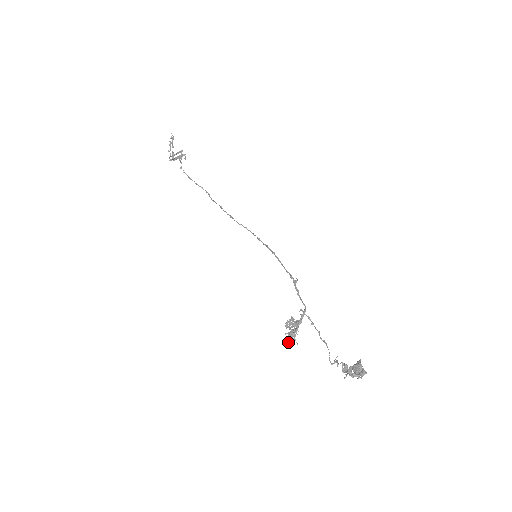
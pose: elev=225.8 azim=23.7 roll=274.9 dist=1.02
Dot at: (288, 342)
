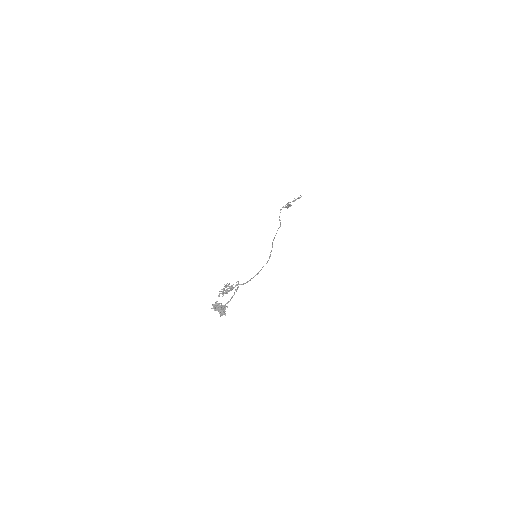
Dot at: (219, 294)
